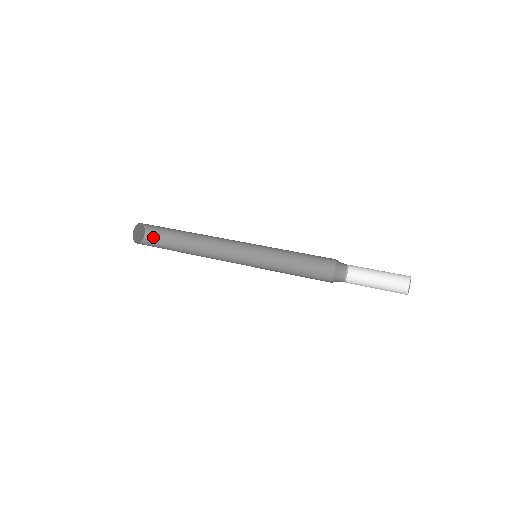
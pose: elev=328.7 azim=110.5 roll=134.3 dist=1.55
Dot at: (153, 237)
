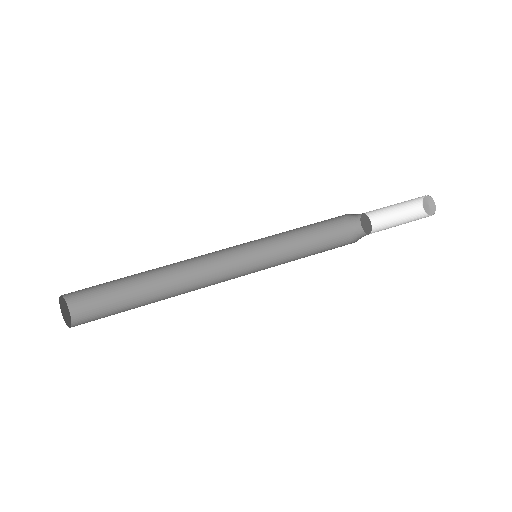
Dot at: (80, 292)
